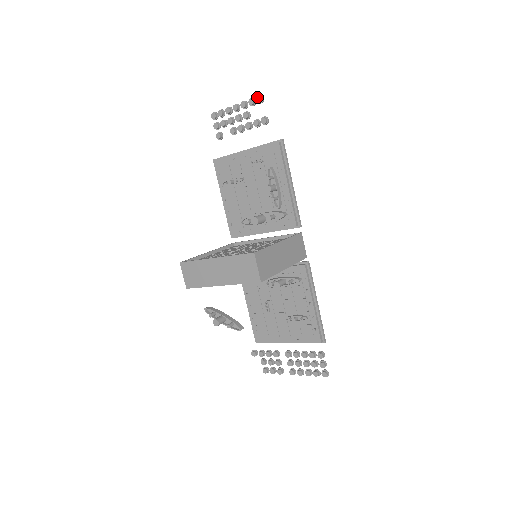
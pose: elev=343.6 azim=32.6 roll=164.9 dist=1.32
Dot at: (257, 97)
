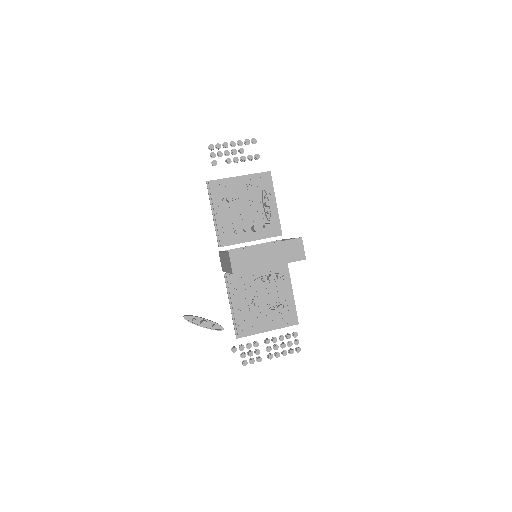
Dot at: (253, 139)
